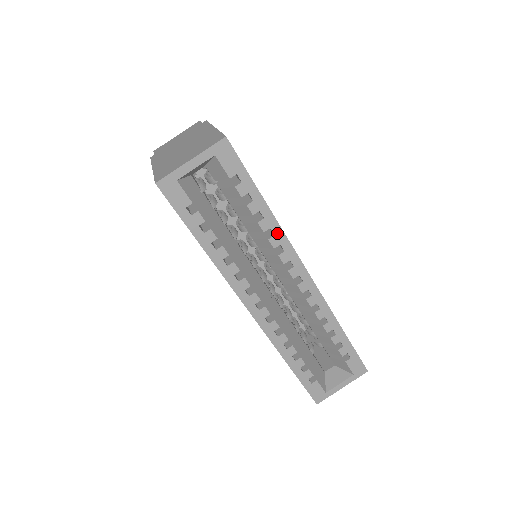
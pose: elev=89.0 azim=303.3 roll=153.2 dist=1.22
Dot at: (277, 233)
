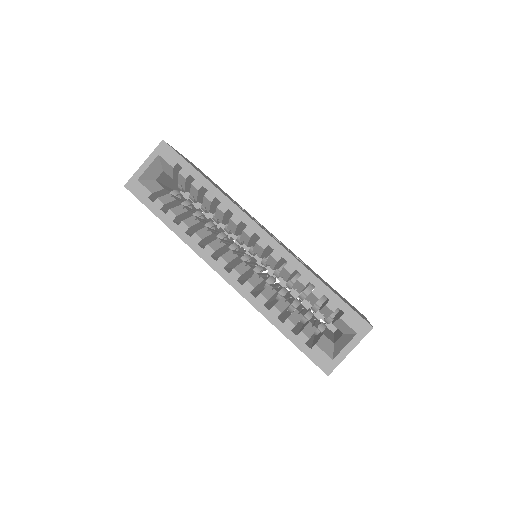
Dot at: (222, 200)
